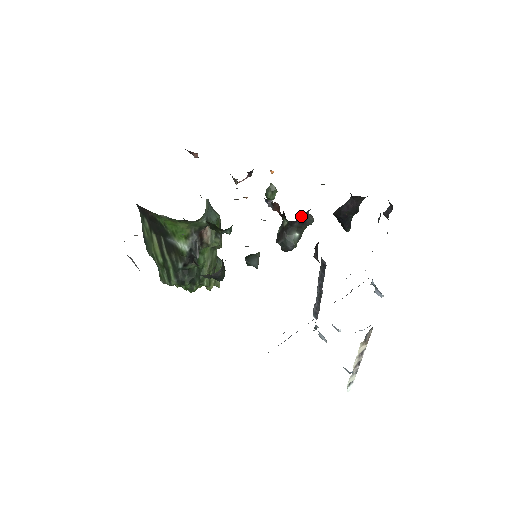
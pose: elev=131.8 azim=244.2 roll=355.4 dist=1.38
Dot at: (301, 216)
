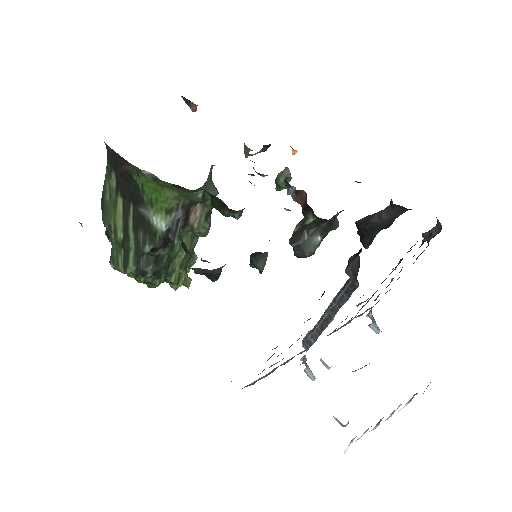
Dot at: (334, 215)
